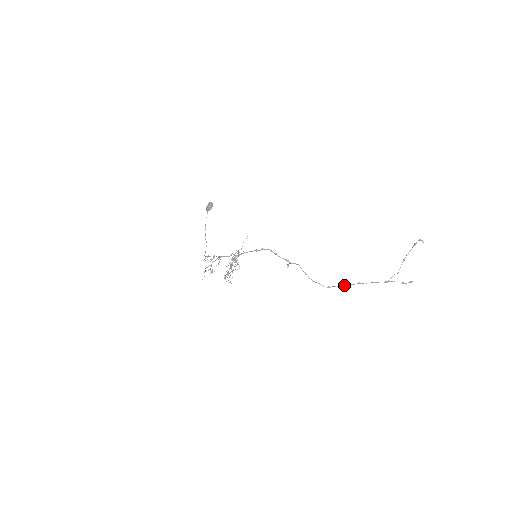
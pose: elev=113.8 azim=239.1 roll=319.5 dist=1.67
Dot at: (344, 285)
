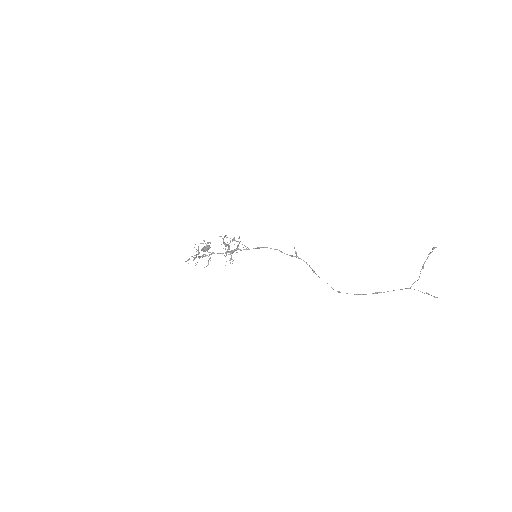
Dot at: (358, 294)
